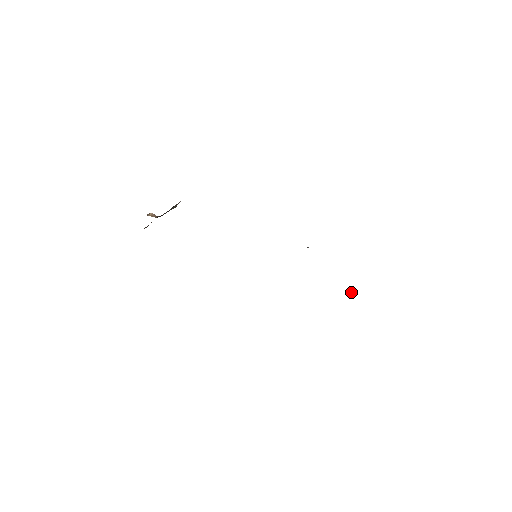
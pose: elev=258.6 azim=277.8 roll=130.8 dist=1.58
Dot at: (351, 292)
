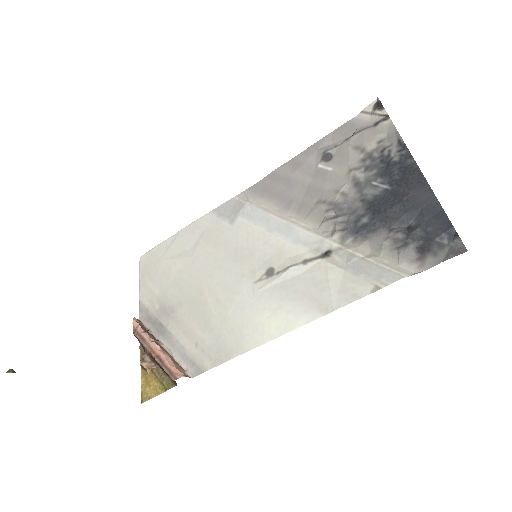
Dot at: (376, 106)
